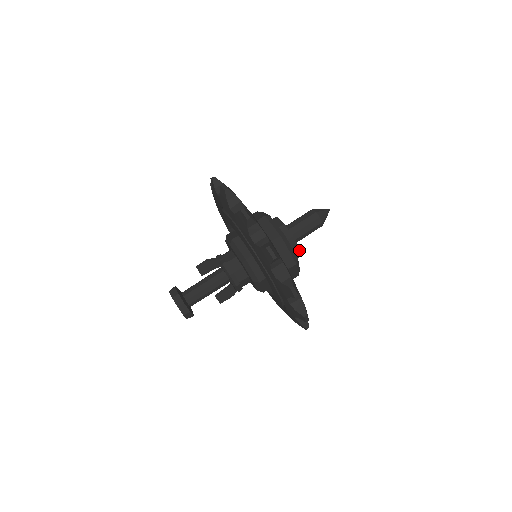
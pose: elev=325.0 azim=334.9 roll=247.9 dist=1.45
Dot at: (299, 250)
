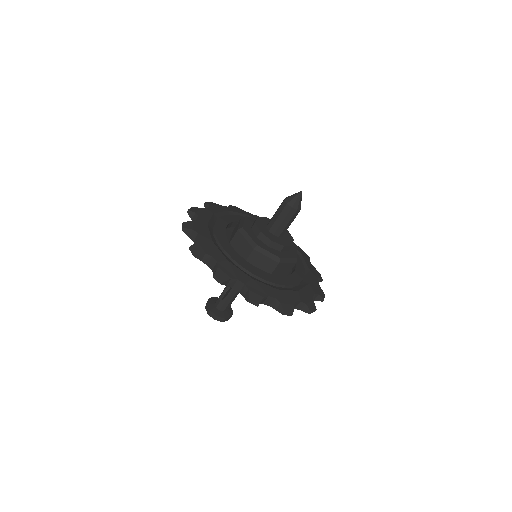
Dot at: (292, 245)
